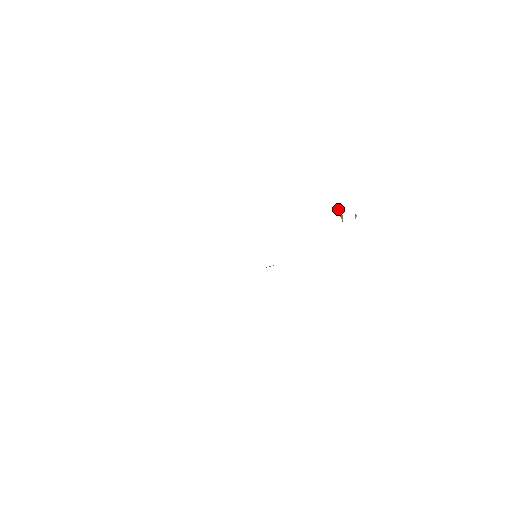
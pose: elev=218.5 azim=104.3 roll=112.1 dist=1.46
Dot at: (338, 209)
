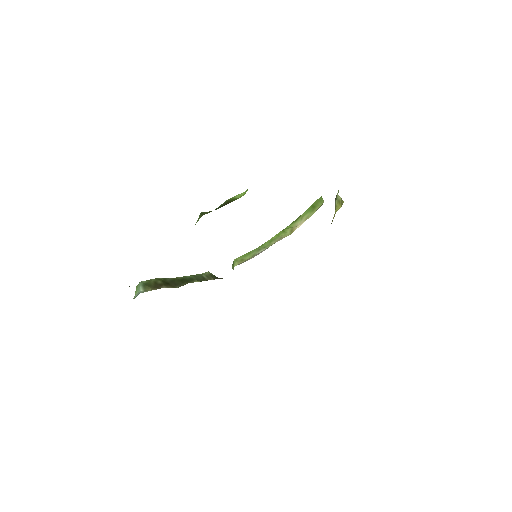
Dot at: (340, 198)
